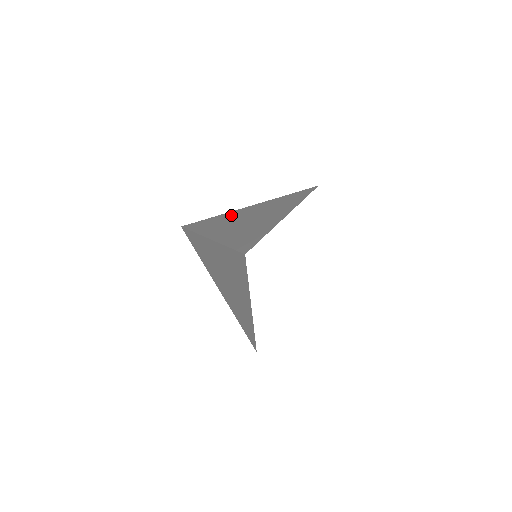
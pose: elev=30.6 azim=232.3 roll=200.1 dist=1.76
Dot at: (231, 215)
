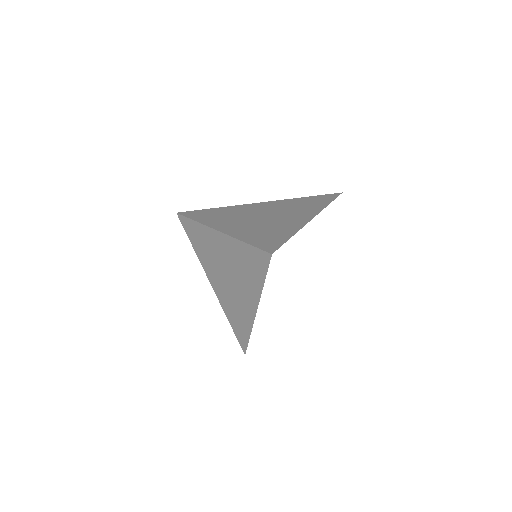
Dot at: (214, 237)
